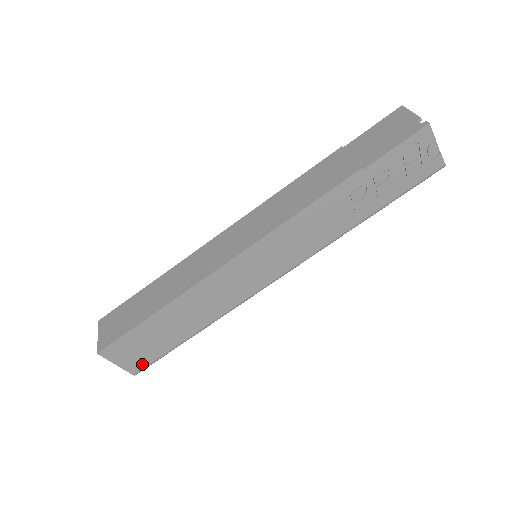
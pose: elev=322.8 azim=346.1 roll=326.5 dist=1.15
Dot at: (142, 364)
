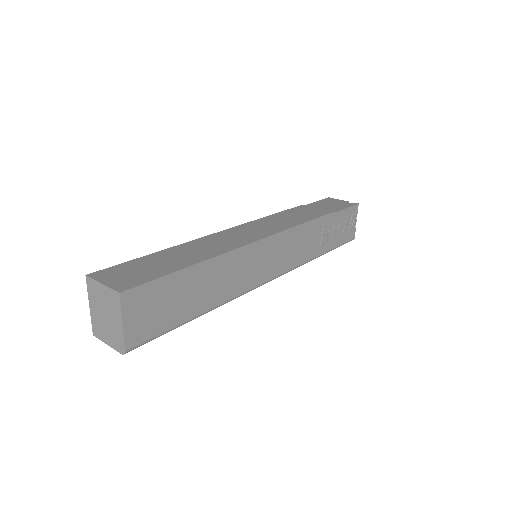
Dot at: (143, 336)
